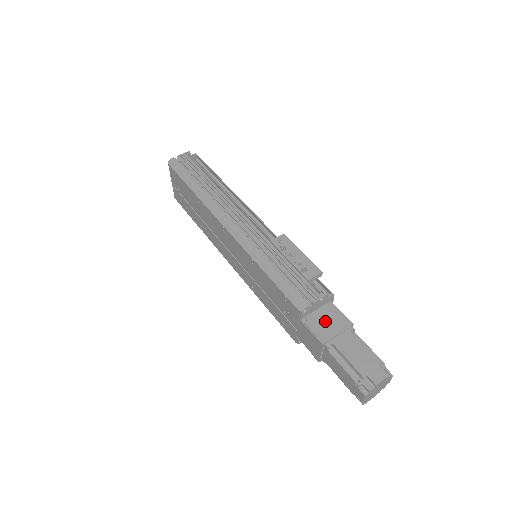
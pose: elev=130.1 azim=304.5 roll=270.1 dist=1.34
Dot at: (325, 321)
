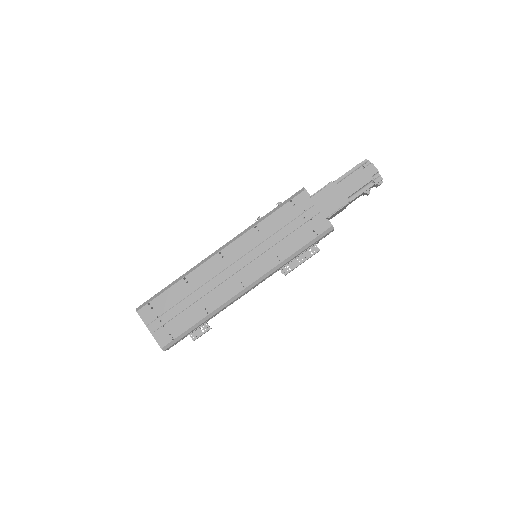
Dot at: occluded
